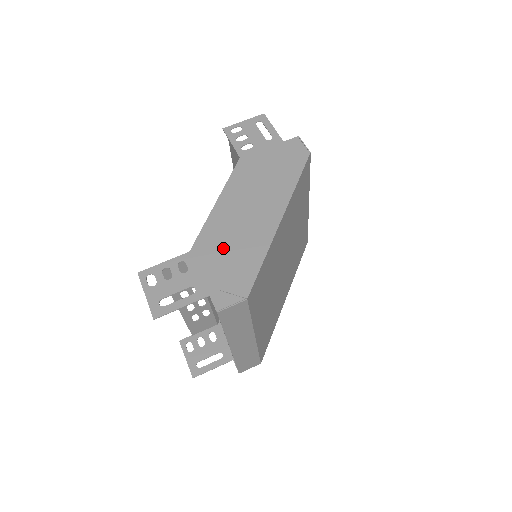
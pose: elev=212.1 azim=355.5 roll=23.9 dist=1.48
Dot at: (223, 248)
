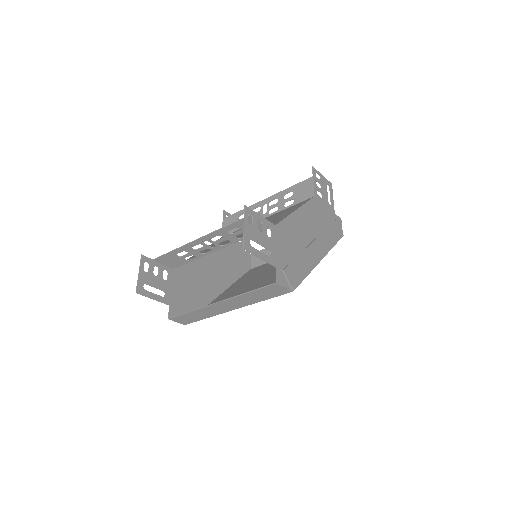
Dot at: (291, 244)
